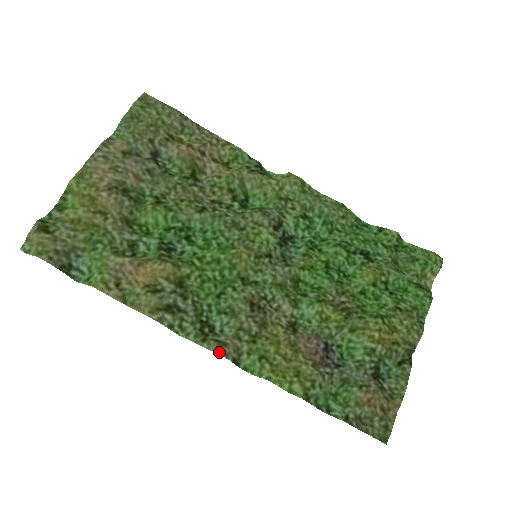
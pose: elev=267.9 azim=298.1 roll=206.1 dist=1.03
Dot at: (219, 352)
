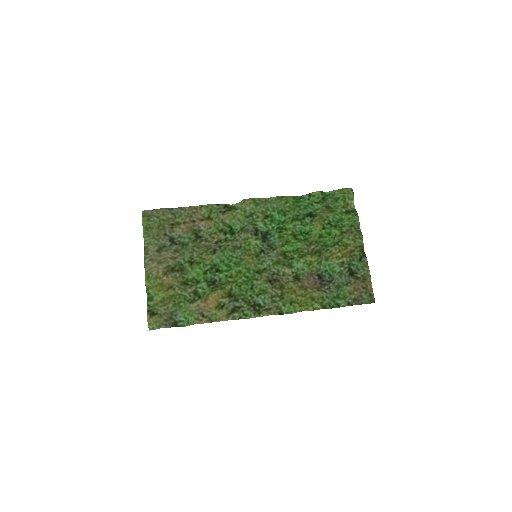
Dot at: (270, 314)
